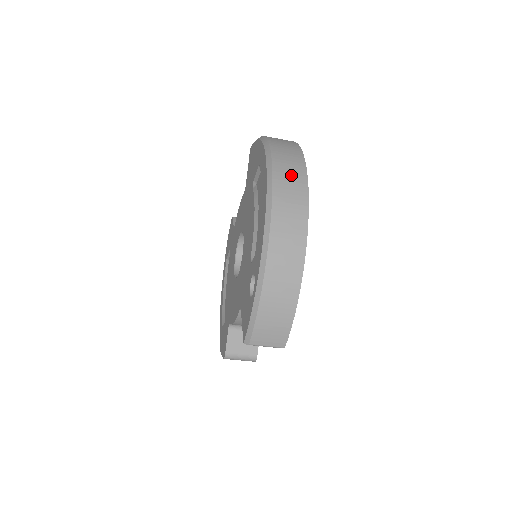
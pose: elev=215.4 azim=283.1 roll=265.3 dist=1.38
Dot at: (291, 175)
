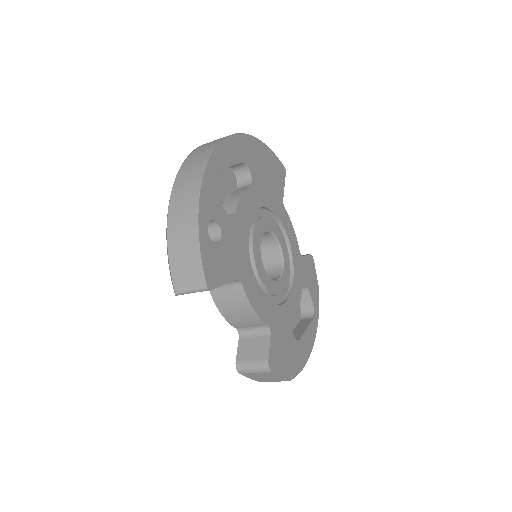
Dot at: (211, 142)
